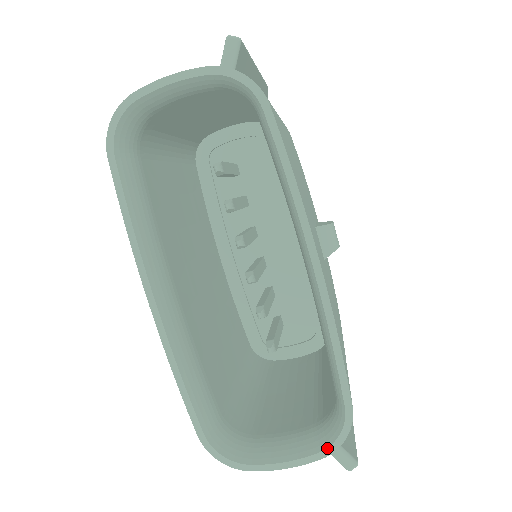
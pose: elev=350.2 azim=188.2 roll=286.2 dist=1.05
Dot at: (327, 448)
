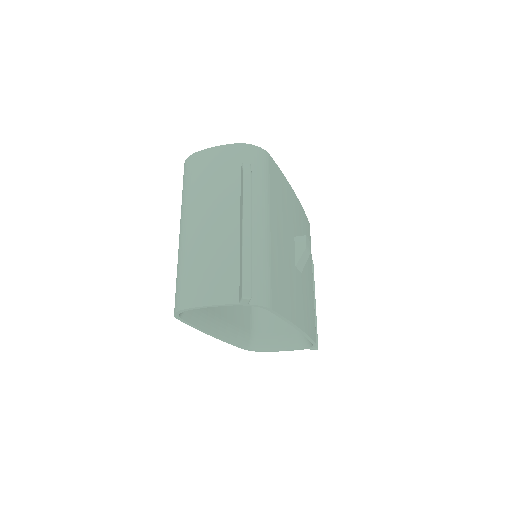
Dot at: occluded
